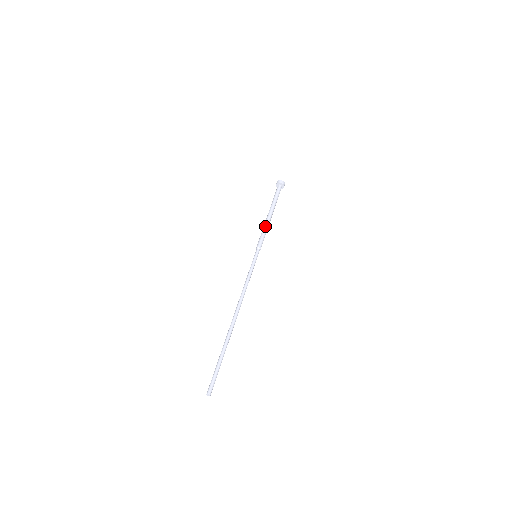
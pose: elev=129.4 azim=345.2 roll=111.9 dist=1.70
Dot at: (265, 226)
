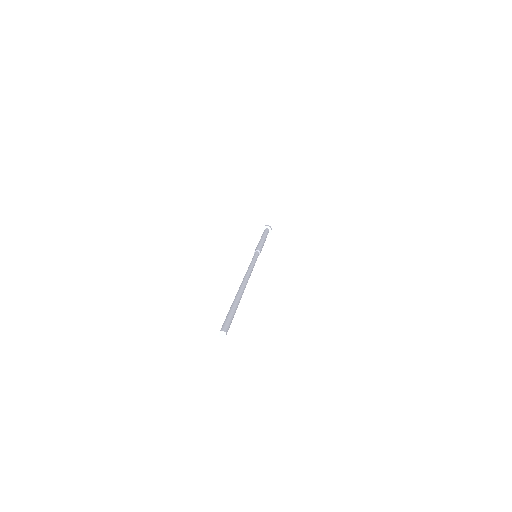
Dot at: (261, 242)
